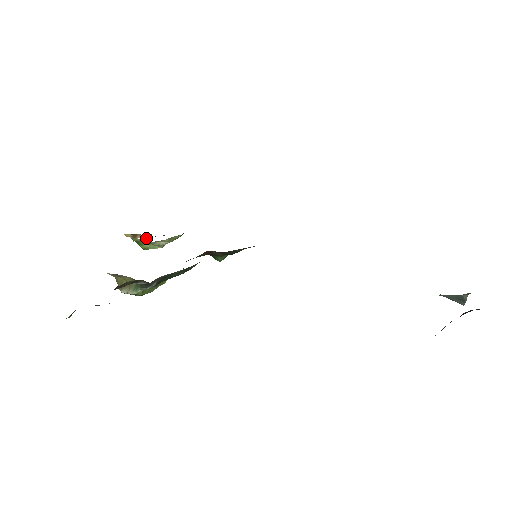
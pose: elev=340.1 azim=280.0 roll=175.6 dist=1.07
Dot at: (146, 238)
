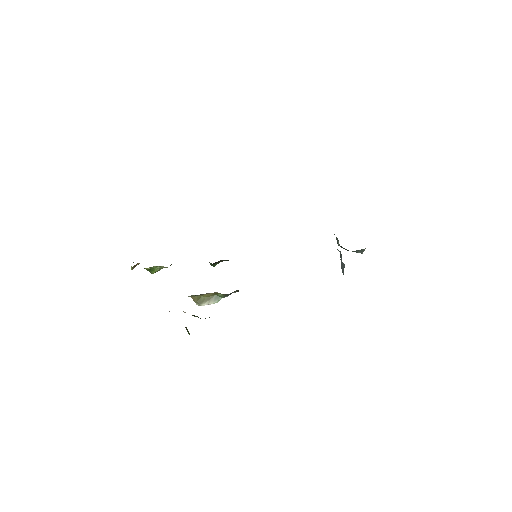
Dot at: (136, 265)
